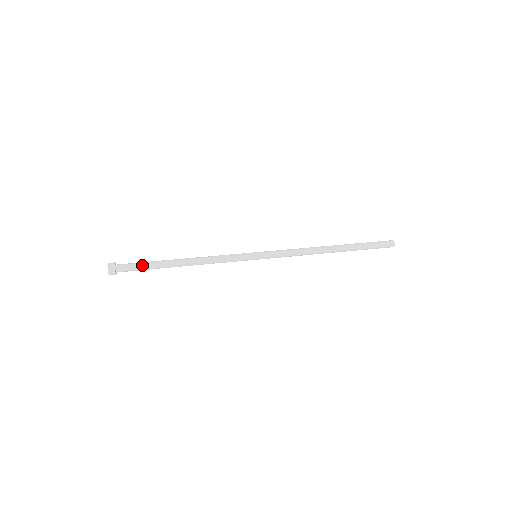
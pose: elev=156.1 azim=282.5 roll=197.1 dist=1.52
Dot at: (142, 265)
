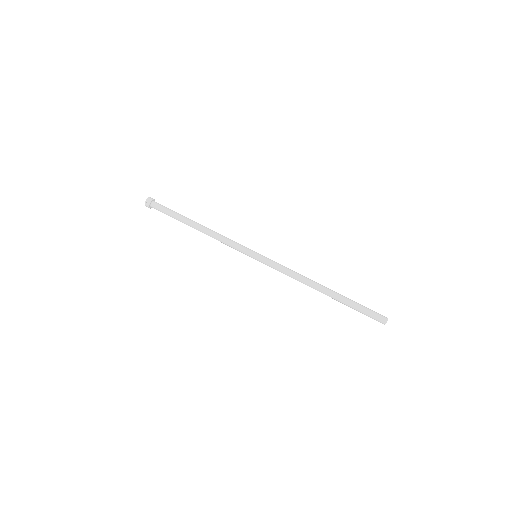
Dot at: (168, 215)
